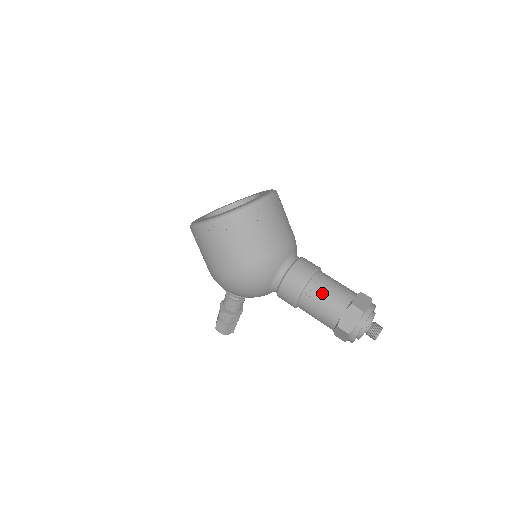
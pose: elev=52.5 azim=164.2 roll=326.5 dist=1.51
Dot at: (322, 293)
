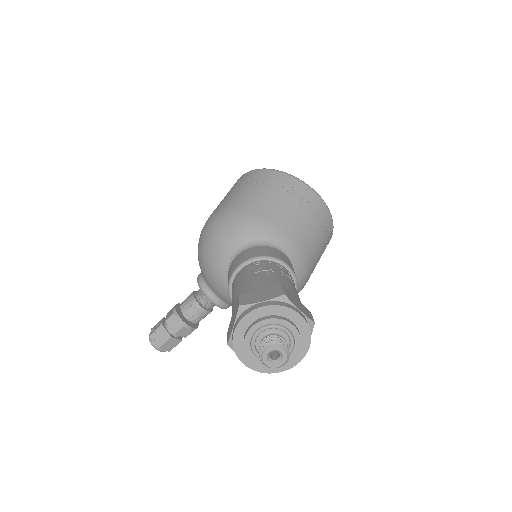
Dot at: (267, 270)
